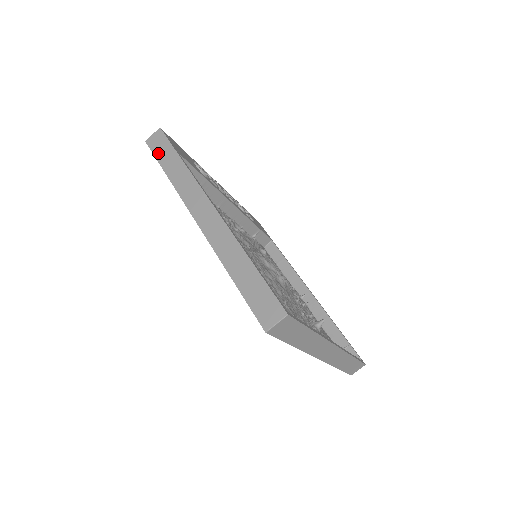
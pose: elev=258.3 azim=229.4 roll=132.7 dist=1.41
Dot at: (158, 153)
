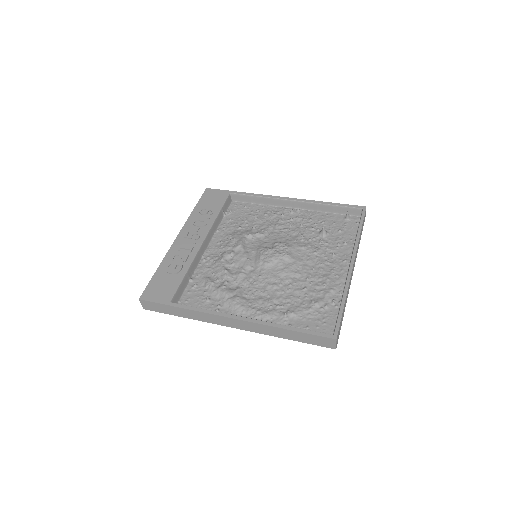
Dot at: (161, 311)
